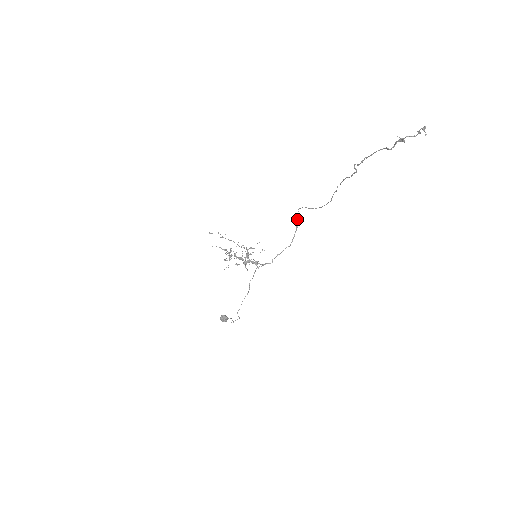
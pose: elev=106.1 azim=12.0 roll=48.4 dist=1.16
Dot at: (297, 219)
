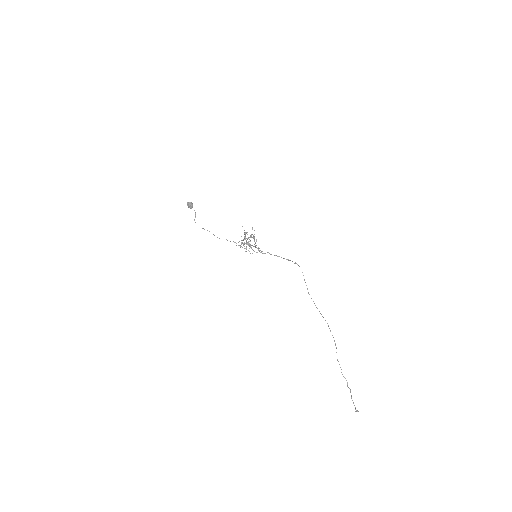
Dot at: (294, 263)
